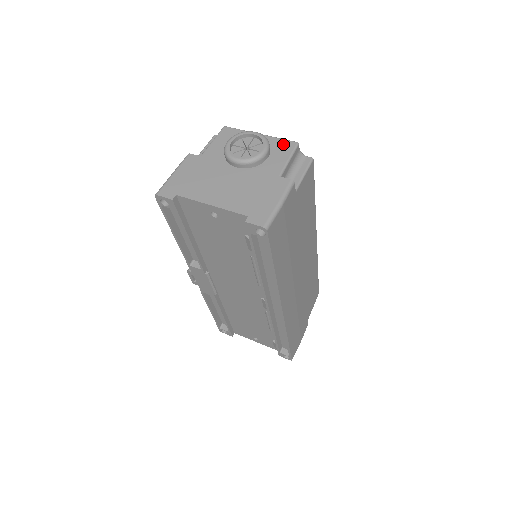
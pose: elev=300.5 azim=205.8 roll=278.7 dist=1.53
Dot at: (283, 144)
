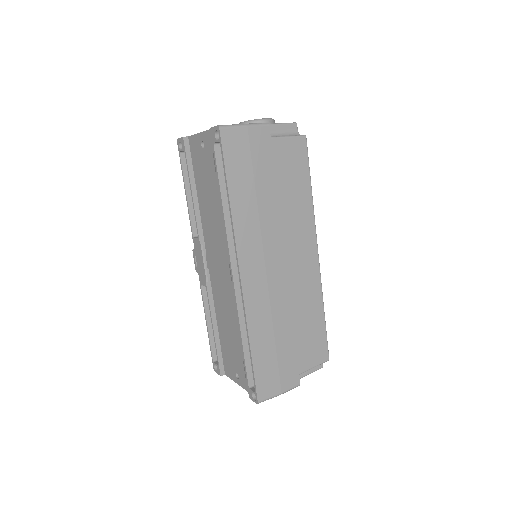
Dot at: occluded
